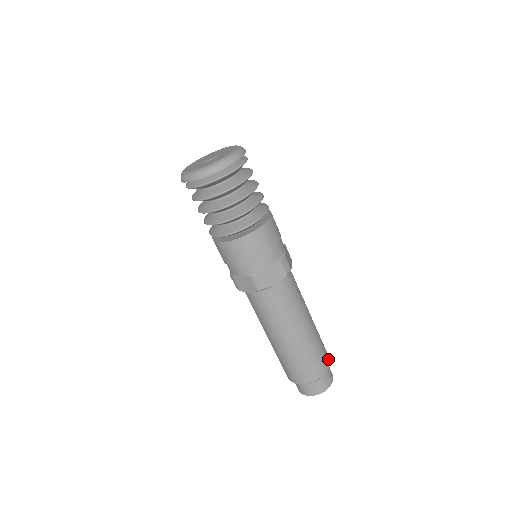
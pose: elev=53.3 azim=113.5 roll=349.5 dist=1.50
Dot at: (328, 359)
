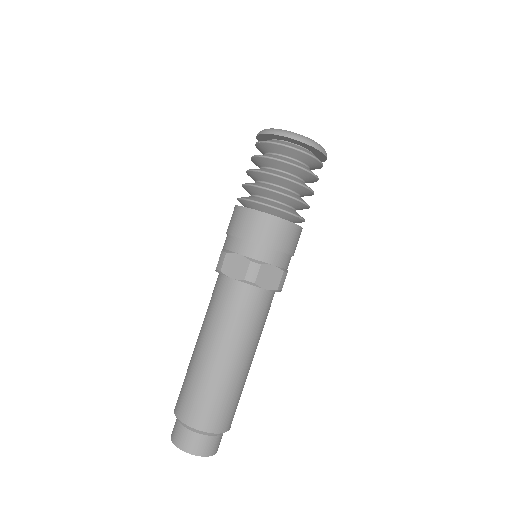
Dot at: occluded
